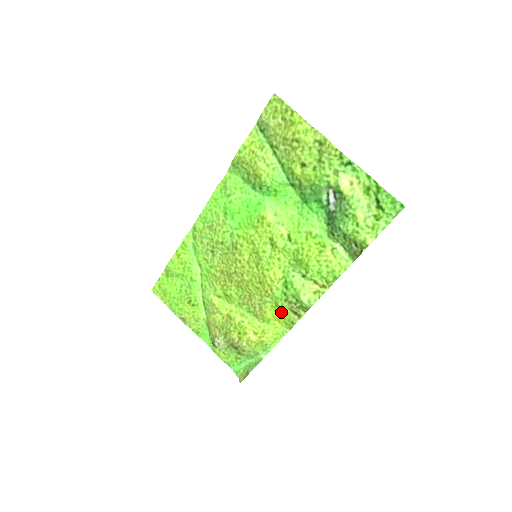
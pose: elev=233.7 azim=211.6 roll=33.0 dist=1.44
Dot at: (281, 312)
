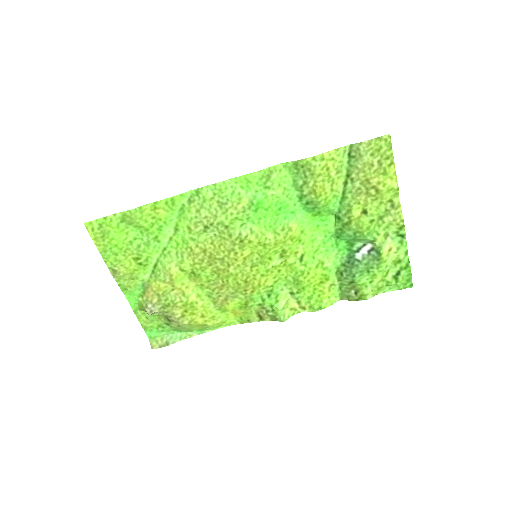
Dot at: (245, 310)
